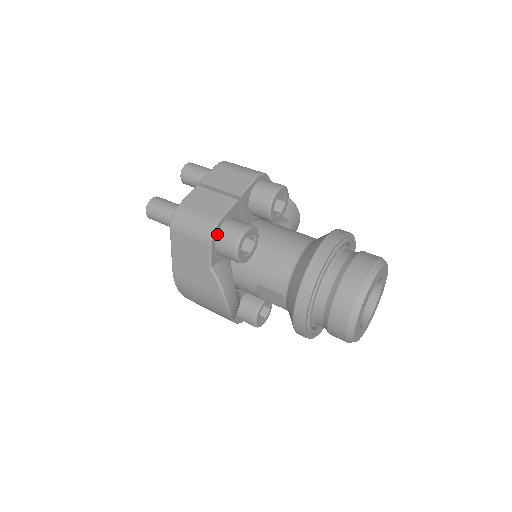
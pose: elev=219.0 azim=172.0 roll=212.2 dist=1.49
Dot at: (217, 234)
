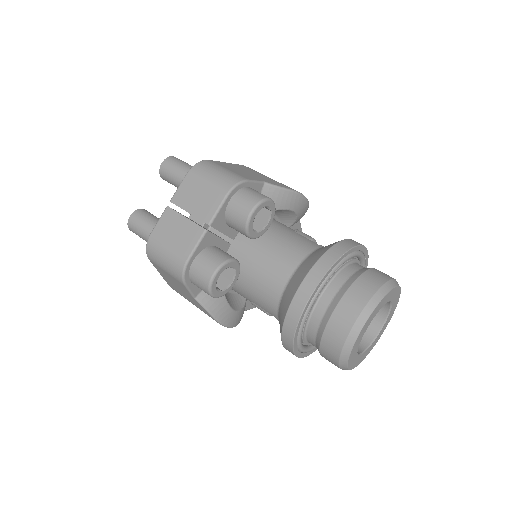
Dot at: (189, 273)
